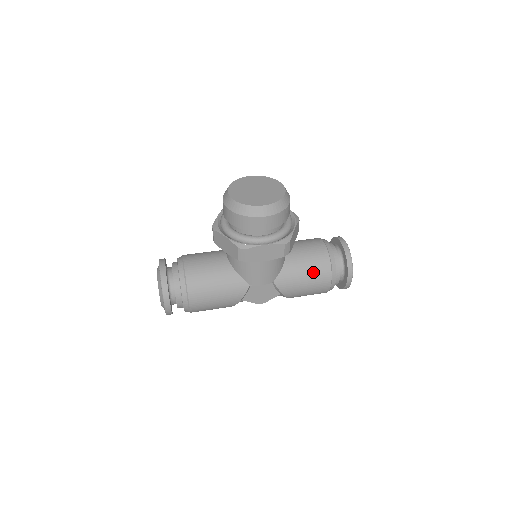
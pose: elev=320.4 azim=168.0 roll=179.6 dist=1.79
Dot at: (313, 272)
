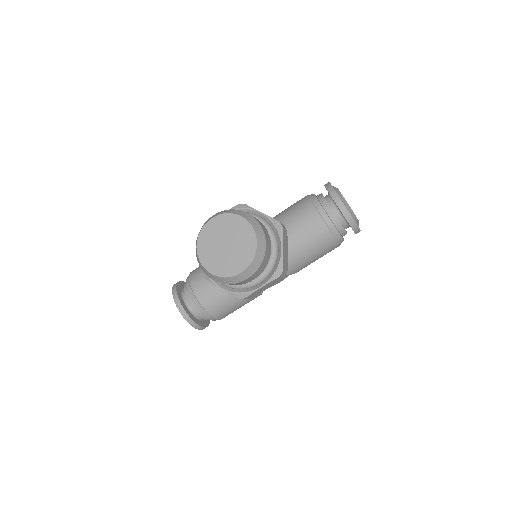
Dot at: (318, 250)
